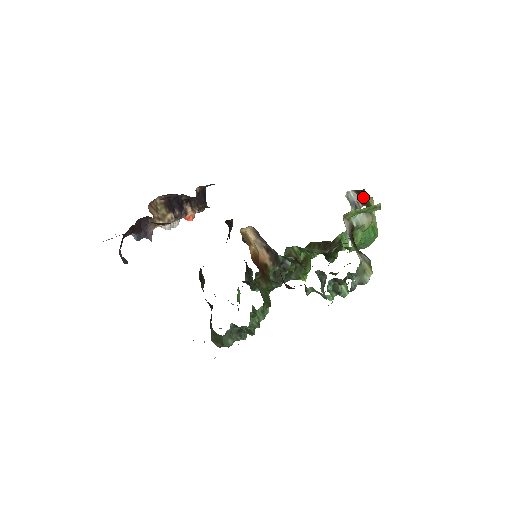
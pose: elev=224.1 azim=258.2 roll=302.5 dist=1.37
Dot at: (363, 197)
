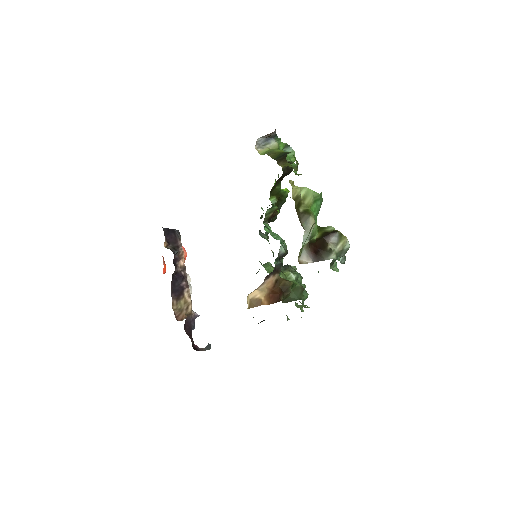
Dot at: occluded
